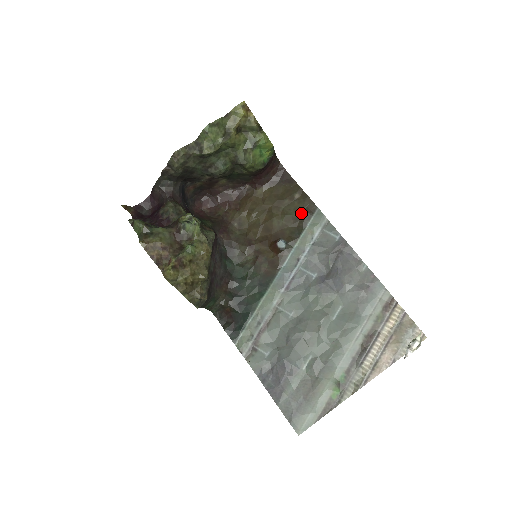
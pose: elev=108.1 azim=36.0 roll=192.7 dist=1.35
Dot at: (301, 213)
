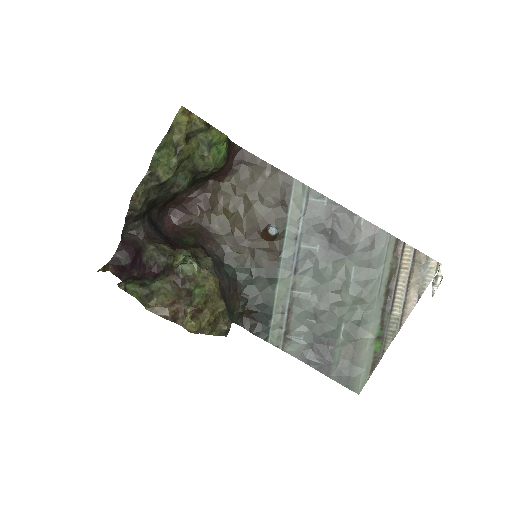
Dot at: (279, 190)
